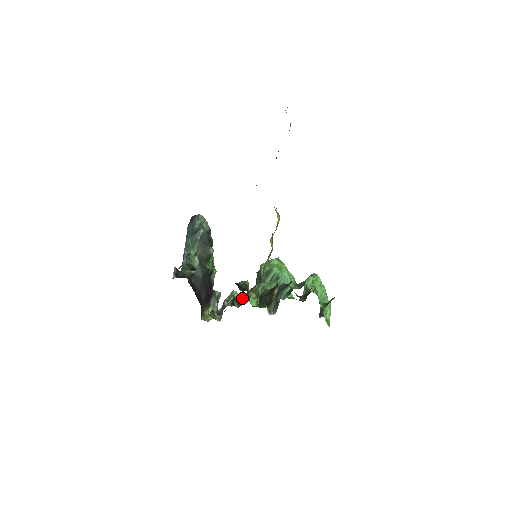
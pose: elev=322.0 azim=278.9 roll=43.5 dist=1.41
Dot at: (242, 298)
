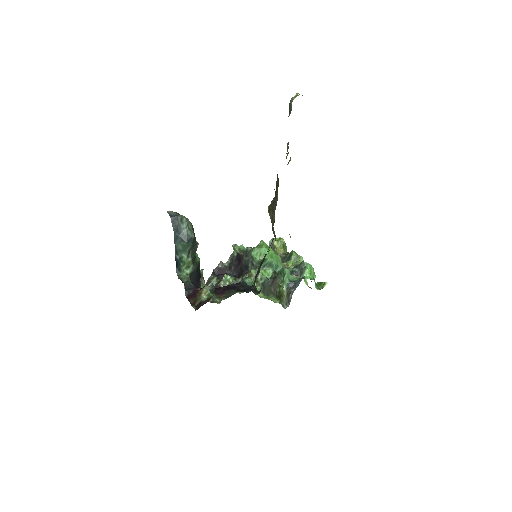
Dot at: occluded
